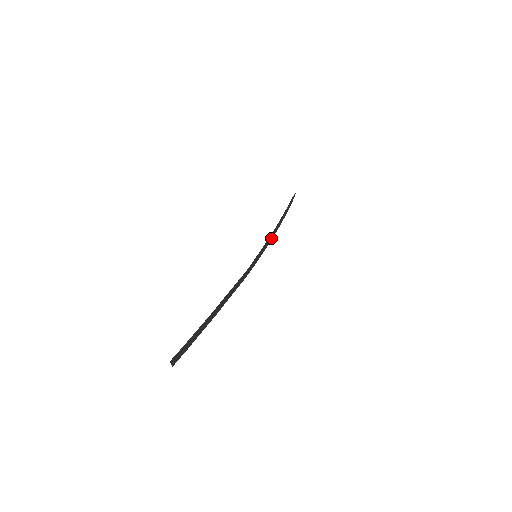
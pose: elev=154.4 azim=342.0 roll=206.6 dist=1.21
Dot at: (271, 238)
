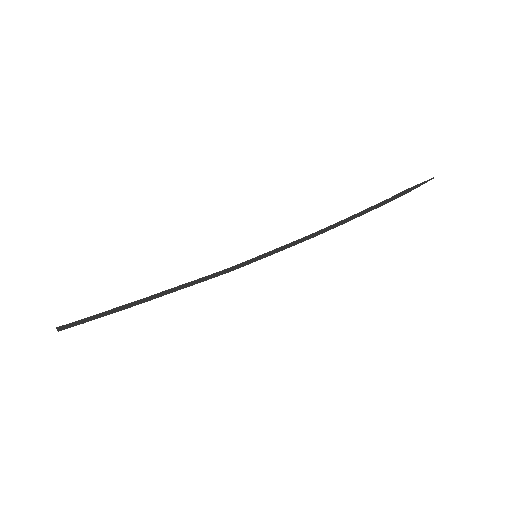
Dot at: (309, 238)
